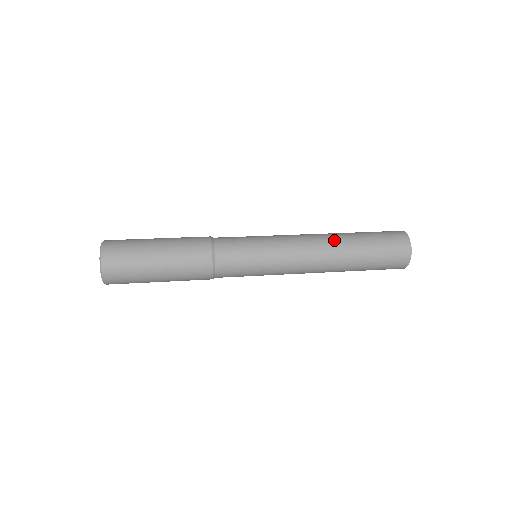
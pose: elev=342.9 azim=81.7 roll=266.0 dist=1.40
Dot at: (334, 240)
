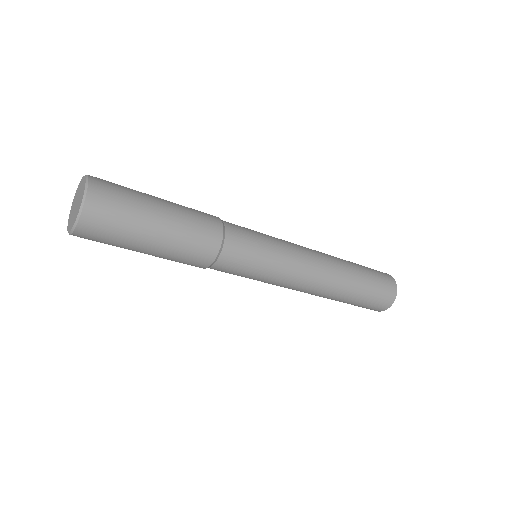
Dot at: (335, 258)
